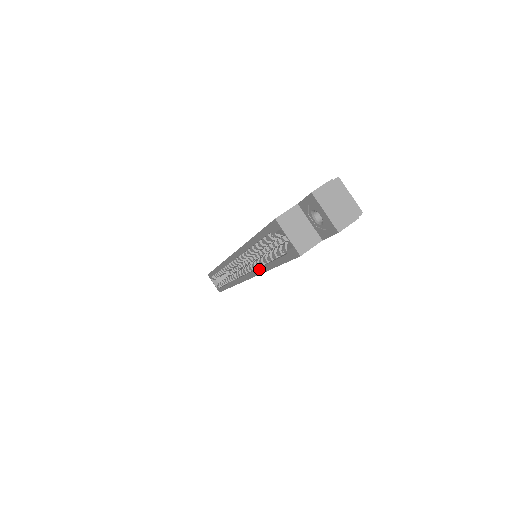
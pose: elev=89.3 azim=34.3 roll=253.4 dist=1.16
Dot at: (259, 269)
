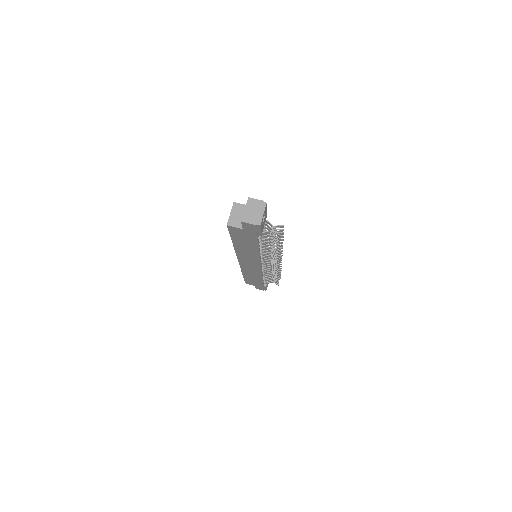
Dot at: occluded
